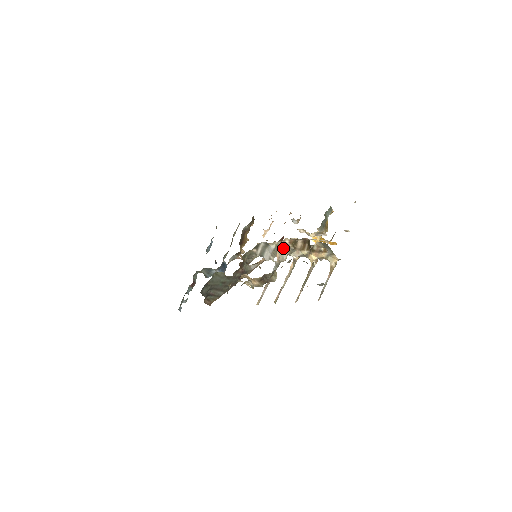
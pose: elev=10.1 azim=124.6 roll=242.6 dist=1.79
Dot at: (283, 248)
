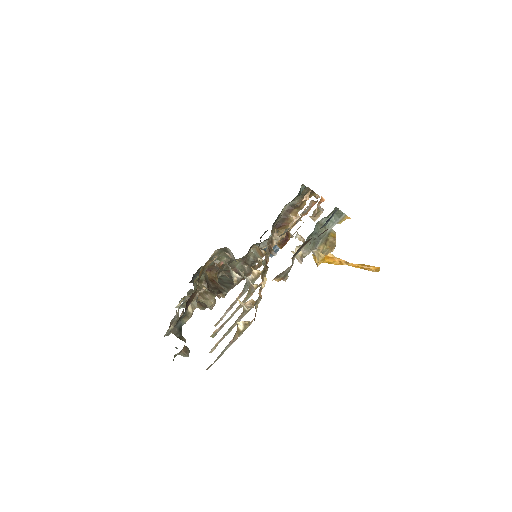
Dot at: (230, 267)
